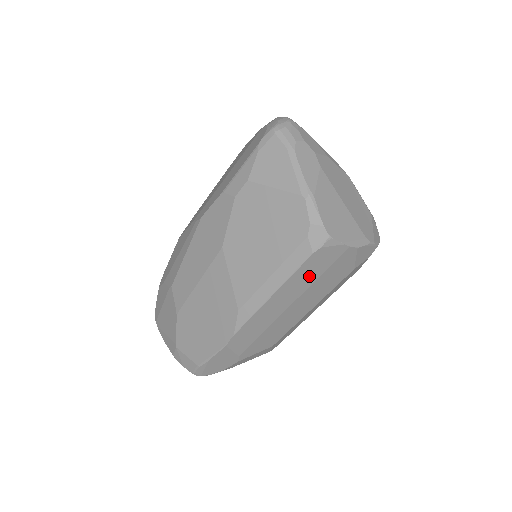
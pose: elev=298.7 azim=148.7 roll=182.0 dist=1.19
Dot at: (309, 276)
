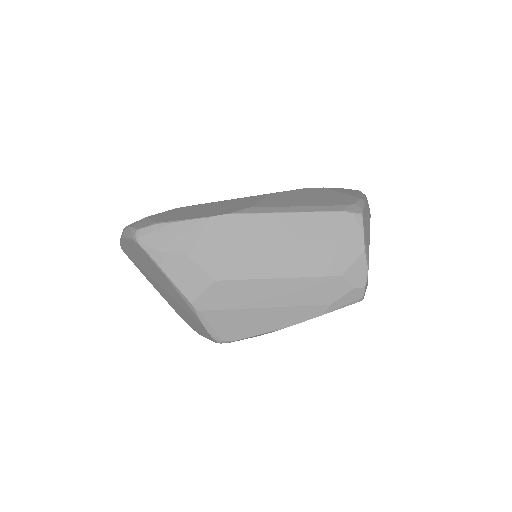
Dot at: (321, 230)
